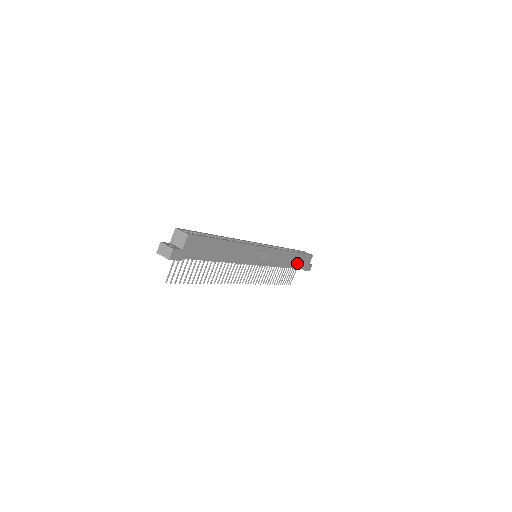
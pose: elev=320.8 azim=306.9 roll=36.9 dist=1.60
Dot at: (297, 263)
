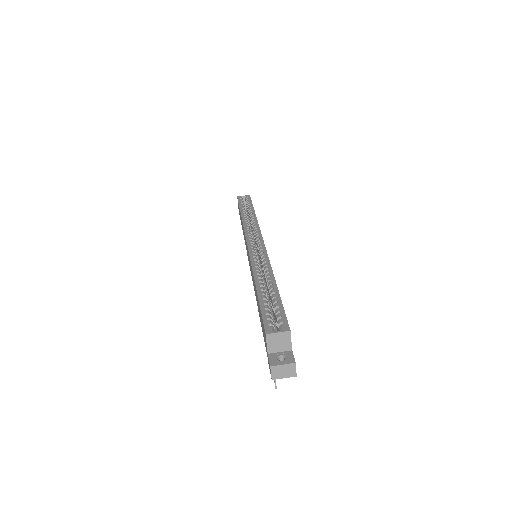
Dot at: occluded
